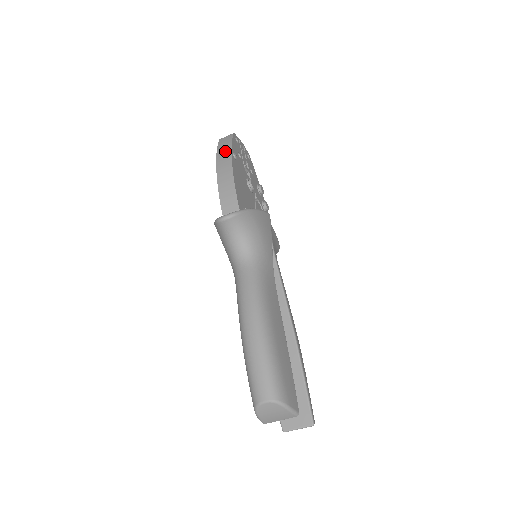
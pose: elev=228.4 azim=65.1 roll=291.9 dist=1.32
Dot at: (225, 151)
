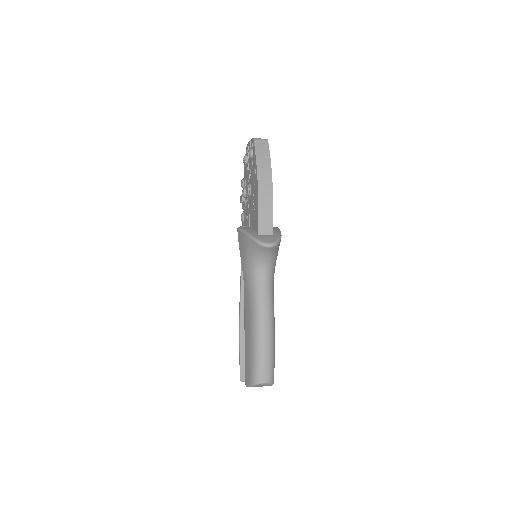
Dot at: (265, 165)
